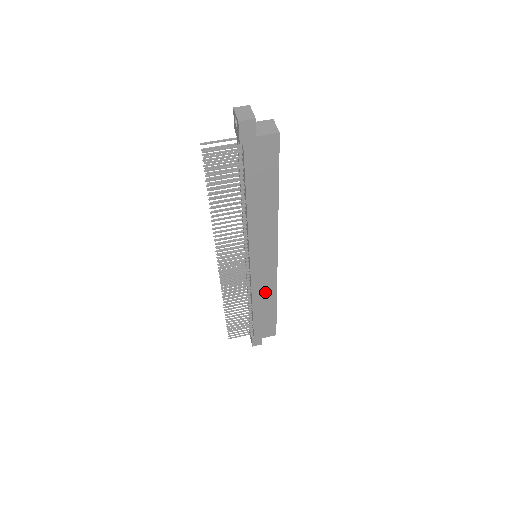
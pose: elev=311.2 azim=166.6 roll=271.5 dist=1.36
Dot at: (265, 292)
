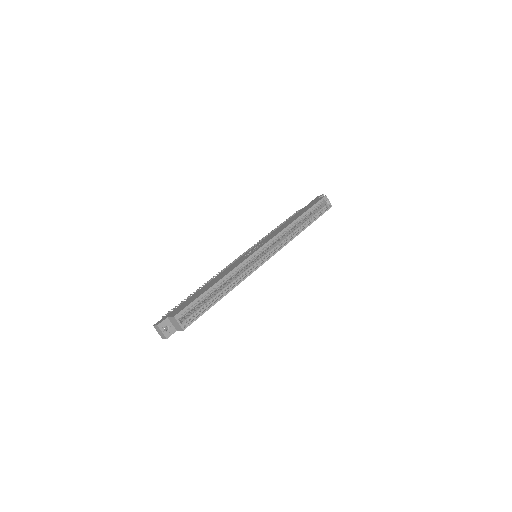
Dot at: occluded
